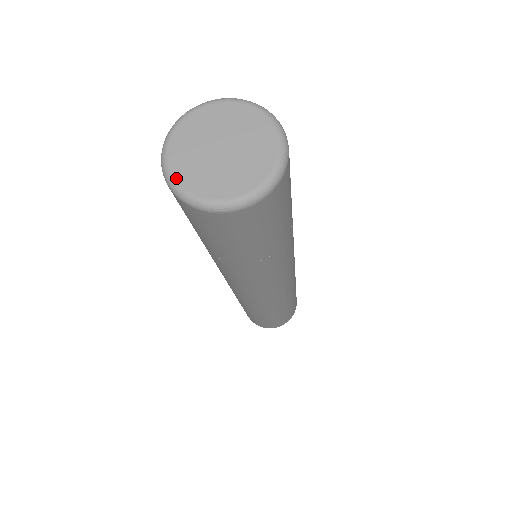
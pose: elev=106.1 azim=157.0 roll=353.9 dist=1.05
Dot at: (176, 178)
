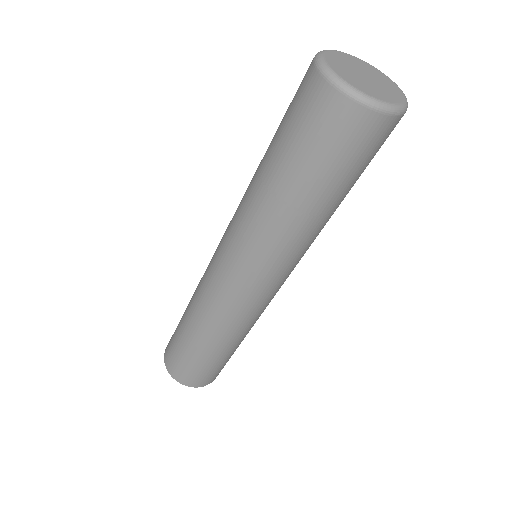
Dot at: (327, 61)
